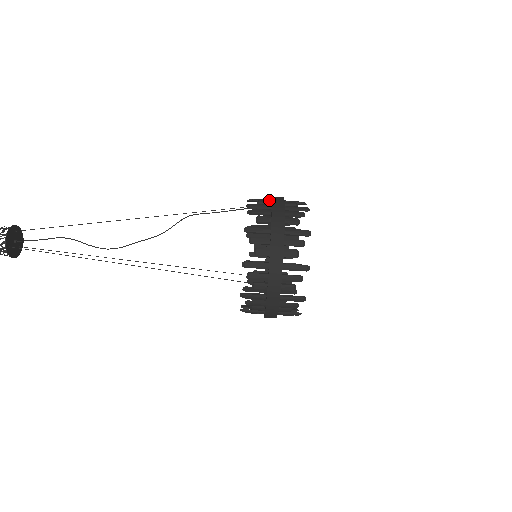
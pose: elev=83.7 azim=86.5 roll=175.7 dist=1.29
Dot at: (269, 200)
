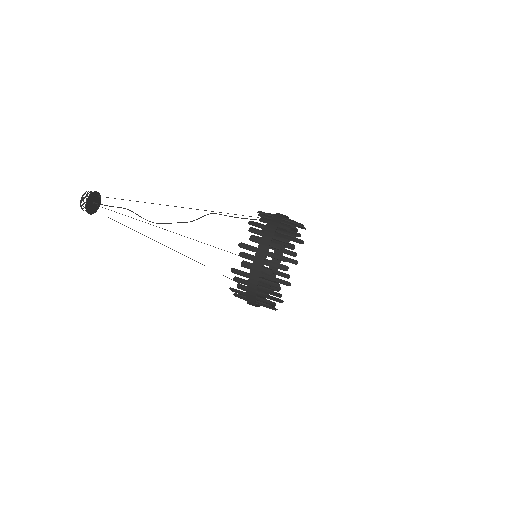
Dot at: (271, 218)
